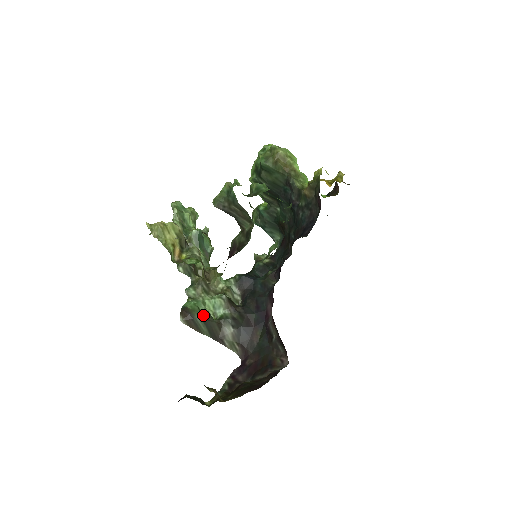
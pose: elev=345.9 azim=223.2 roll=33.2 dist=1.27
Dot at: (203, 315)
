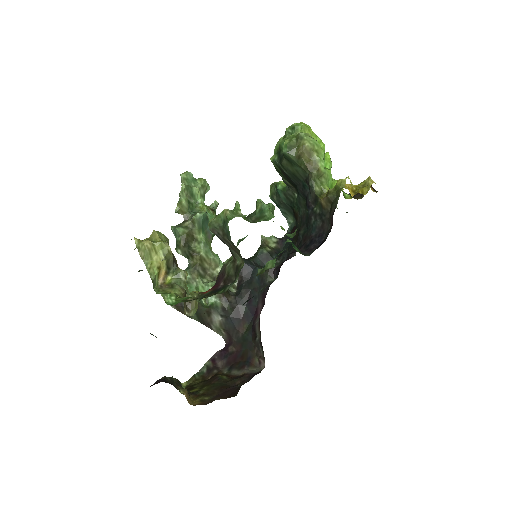
Dot at: occluded
